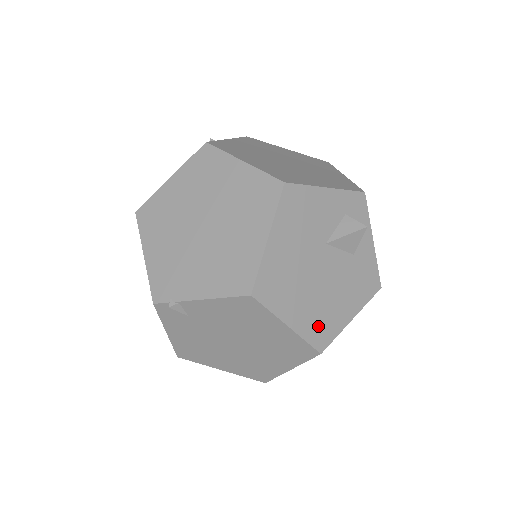
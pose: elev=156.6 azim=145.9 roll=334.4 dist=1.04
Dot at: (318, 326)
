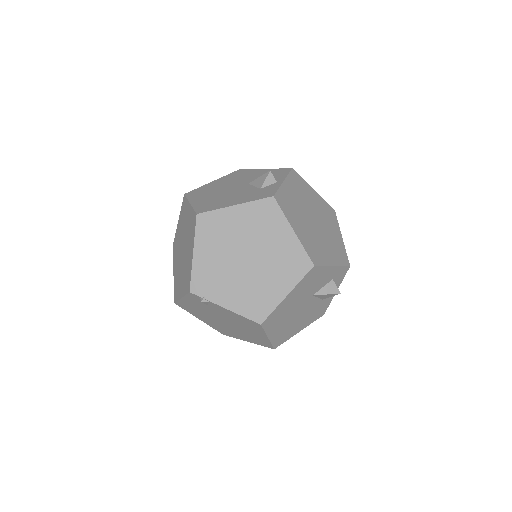
Dot at: (282, 336)
